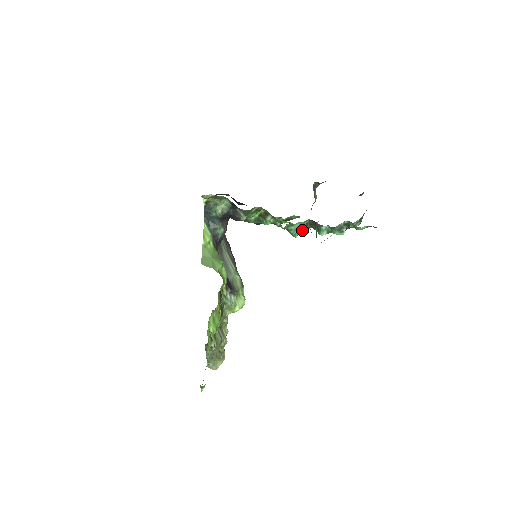
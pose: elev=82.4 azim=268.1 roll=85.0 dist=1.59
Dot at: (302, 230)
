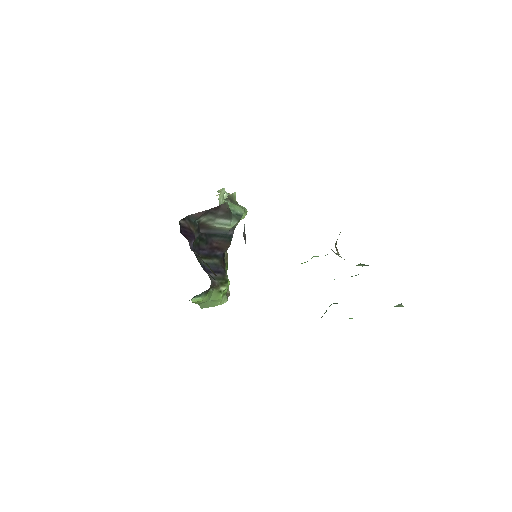
Dot at: occluded
